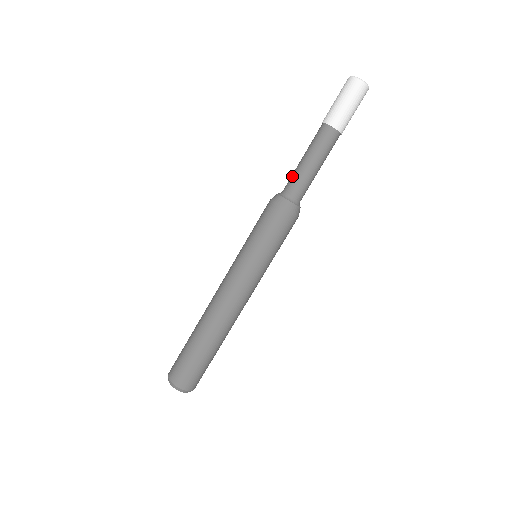
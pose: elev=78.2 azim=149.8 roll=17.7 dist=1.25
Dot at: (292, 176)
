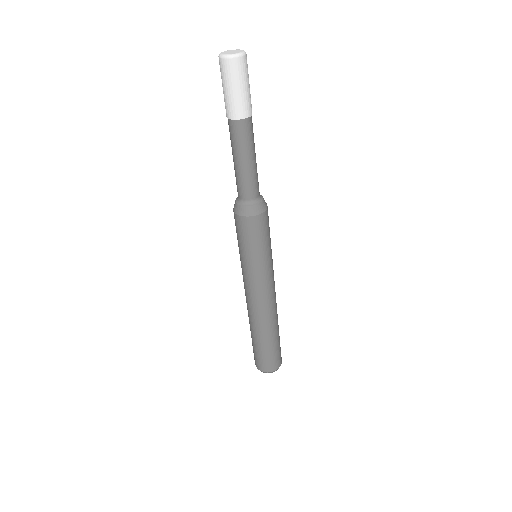
Dot at: (236, 178)
